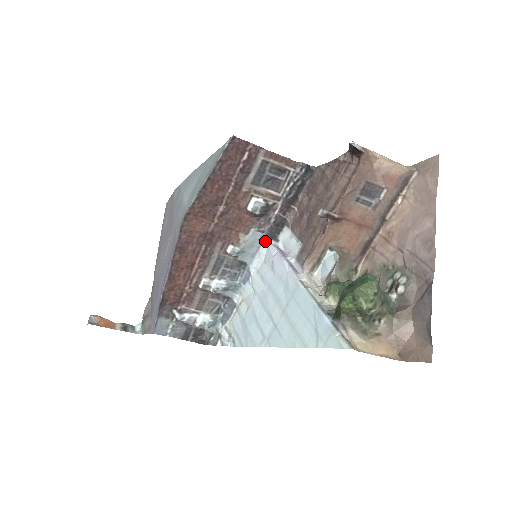
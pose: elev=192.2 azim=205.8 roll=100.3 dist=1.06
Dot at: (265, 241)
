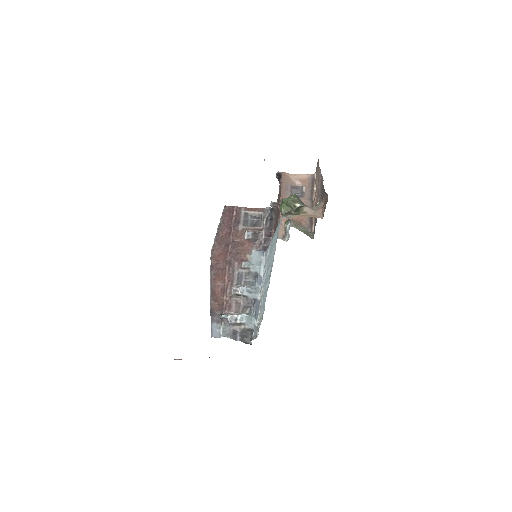
Dot at: (263, 254)
